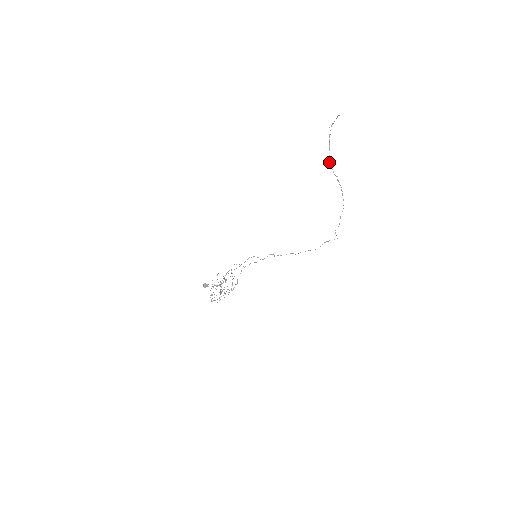
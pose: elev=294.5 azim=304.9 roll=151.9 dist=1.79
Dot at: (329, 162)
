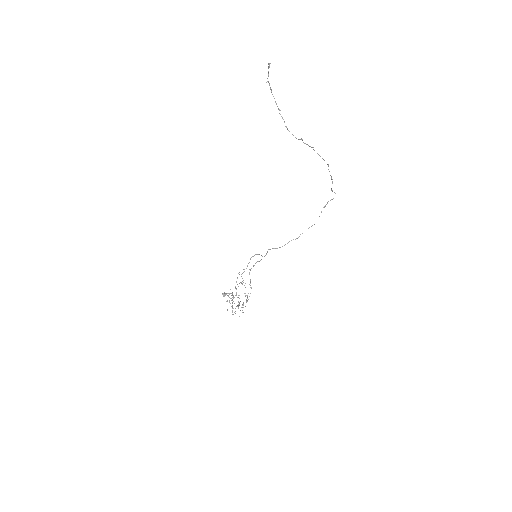
Dot at: occluded
